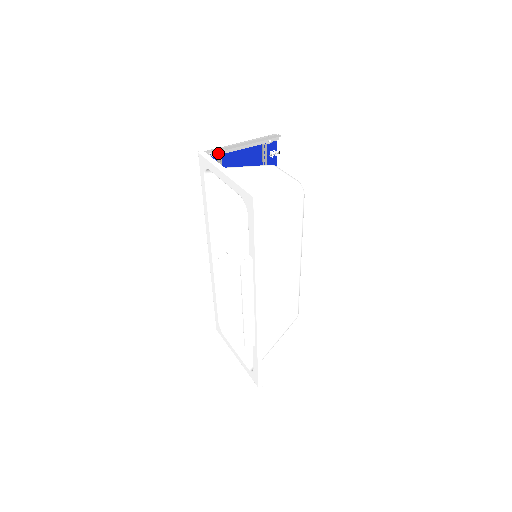
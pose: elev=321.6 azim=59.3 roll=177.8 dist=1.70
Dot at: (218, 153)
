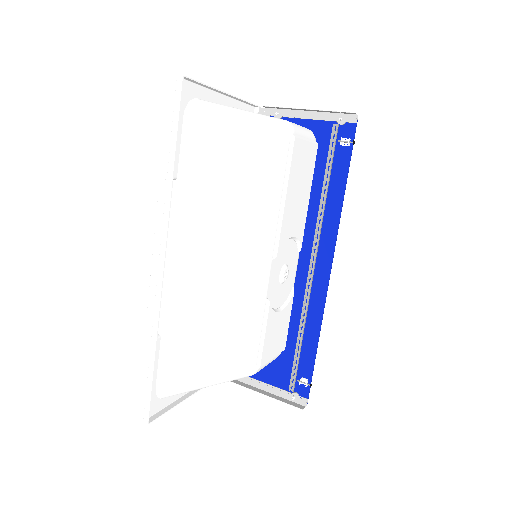
Dot at: (272, 113)
